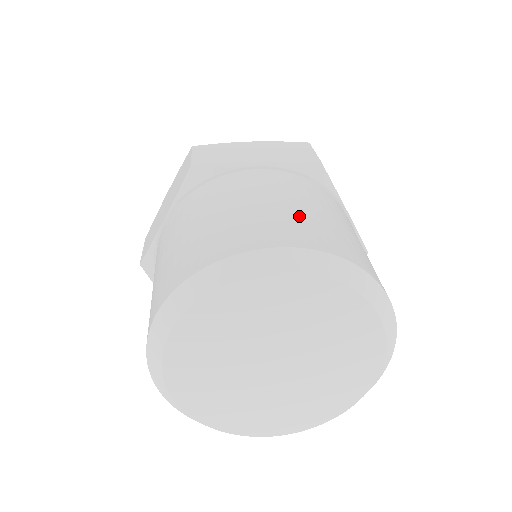
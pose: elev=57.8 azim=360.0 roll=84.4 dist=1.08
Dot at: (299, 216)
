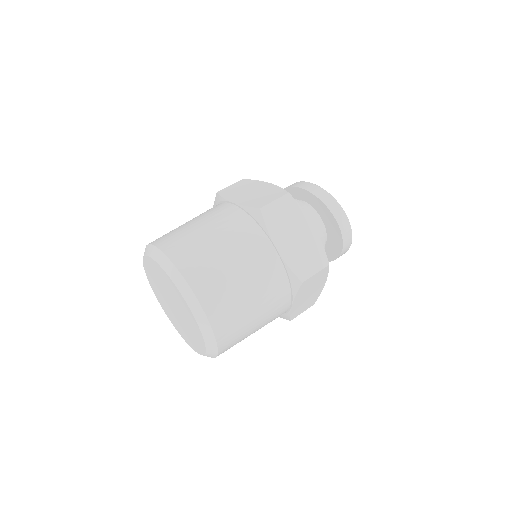
Dot at: (192, 237)
